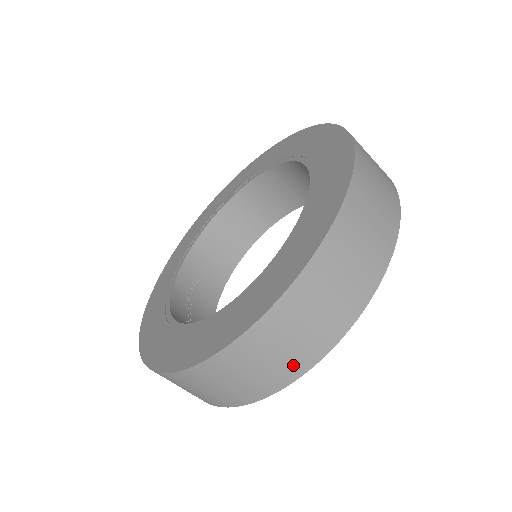
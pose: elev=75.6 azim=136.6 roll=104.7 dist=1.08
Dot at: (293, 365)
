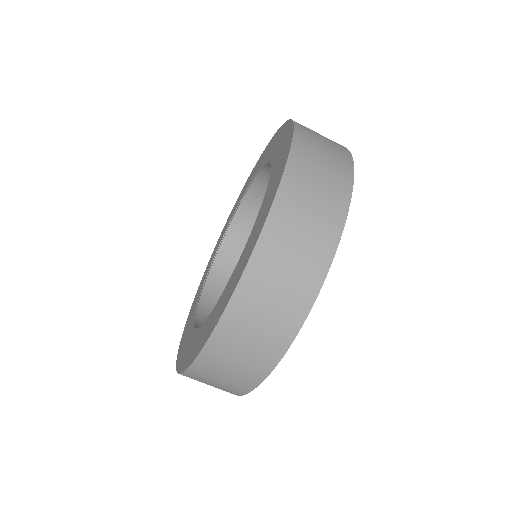
Dot at: (316, 260)
